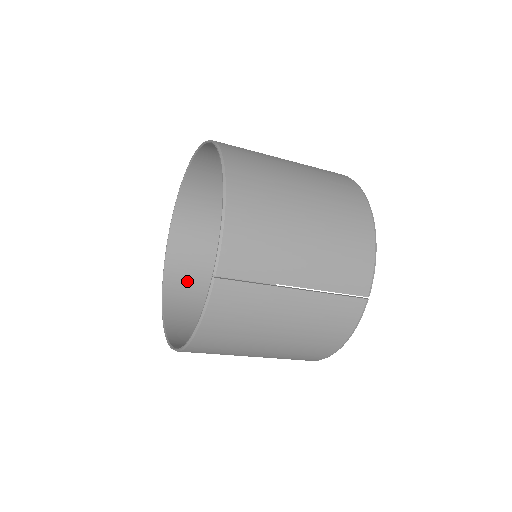
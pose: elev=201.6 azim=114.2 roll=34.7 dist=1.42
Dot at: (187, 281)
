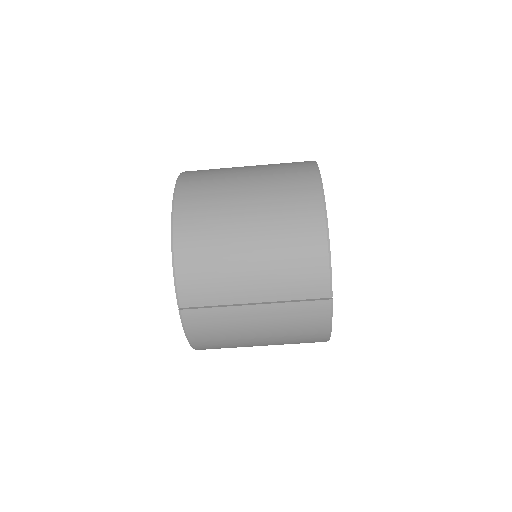
Dot at: occluded
